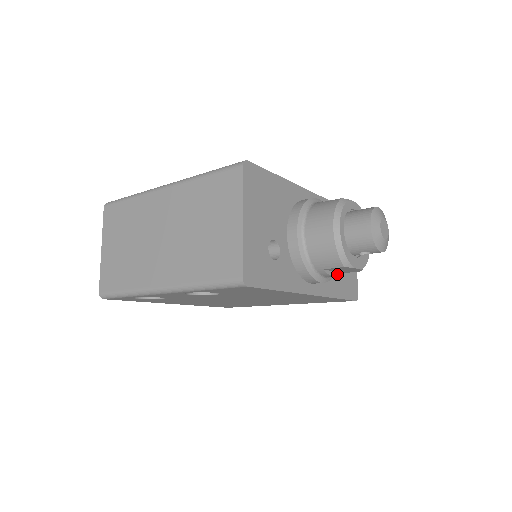
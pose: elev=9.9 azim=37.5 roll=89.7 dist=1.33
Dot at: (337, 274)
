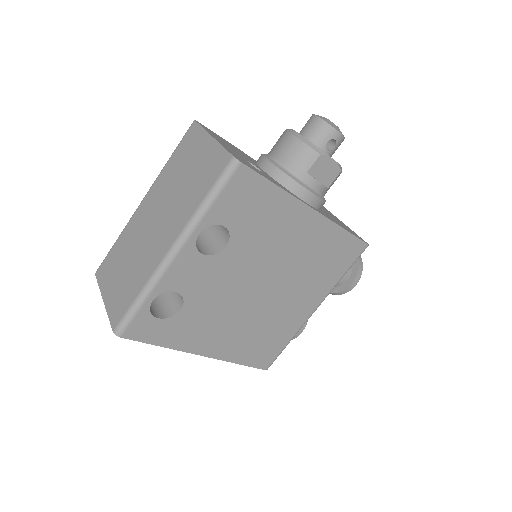
Dot at: (324, 186)
